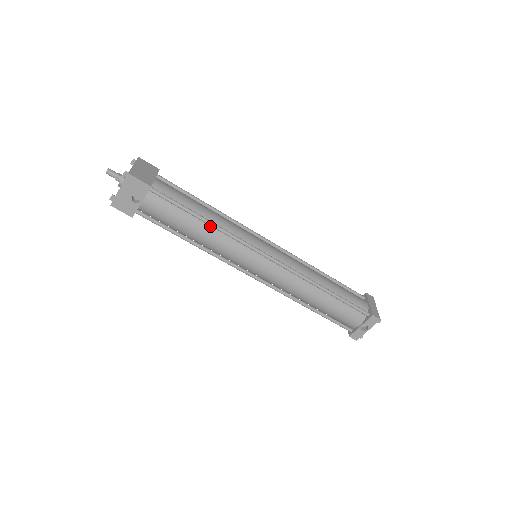
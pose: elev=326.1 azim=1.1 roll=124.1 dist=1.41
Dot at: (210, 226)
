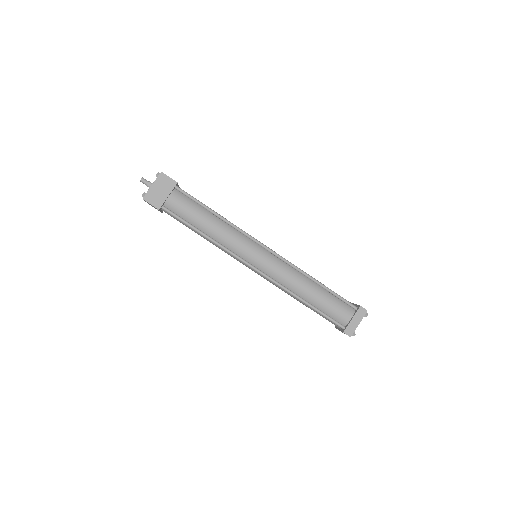
Dot at: (209, 237)
